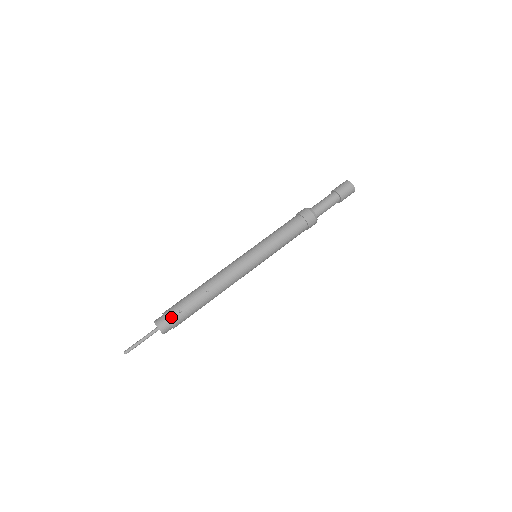
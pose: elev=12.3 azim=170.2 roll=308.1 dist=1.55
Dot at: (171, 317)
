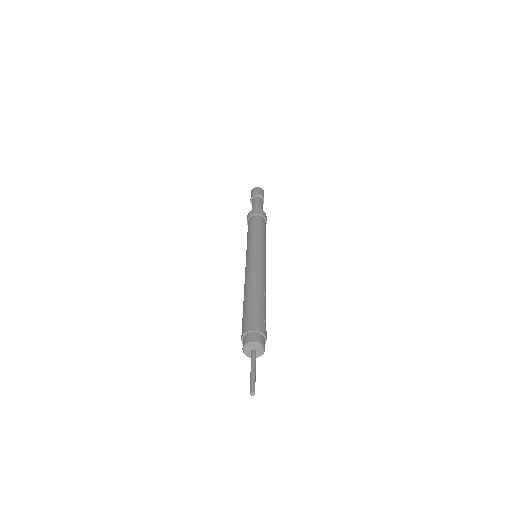
Dot at: (264, 330)
